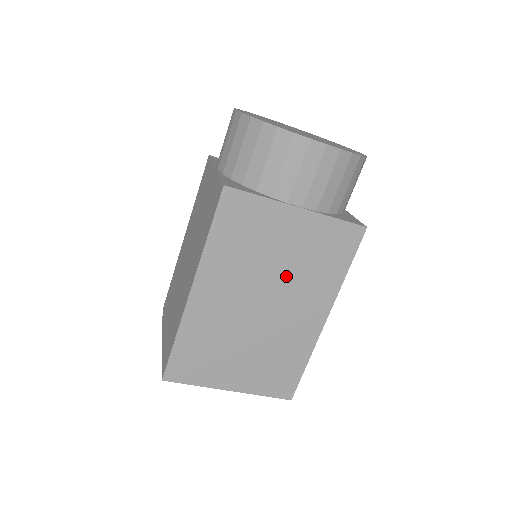
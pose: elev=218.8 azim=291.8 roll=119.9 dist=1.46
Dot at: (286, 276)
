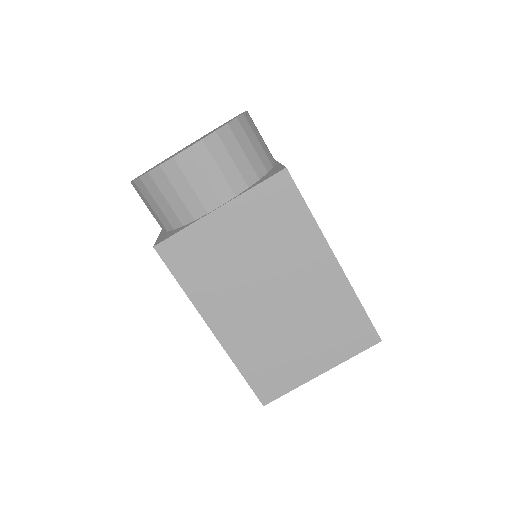
Dot at: (267, 260)
